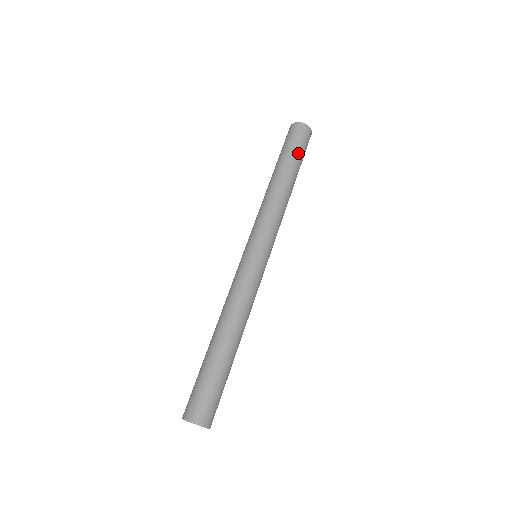
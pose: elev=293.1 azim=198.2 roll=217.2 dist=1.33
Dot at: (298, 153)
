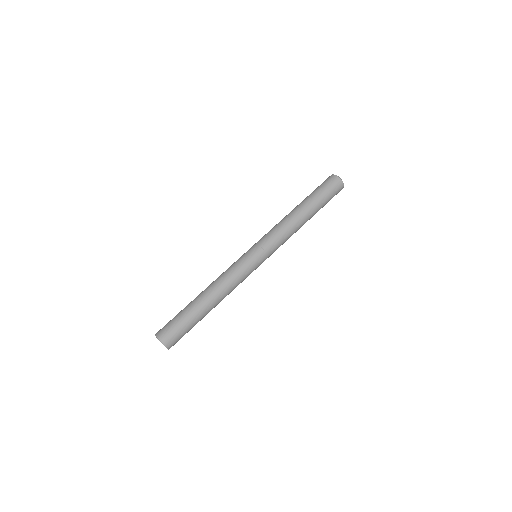
Dot at: (322, 196)
